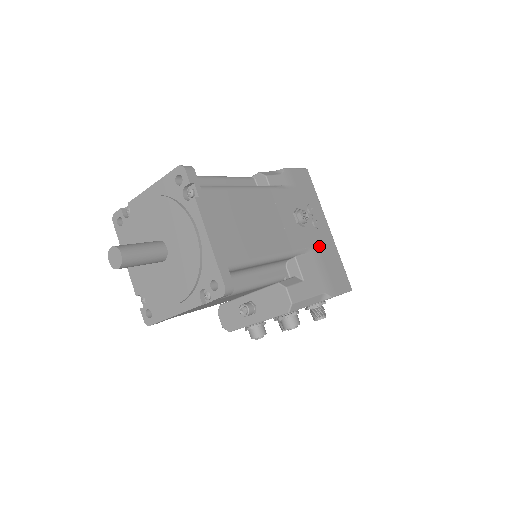
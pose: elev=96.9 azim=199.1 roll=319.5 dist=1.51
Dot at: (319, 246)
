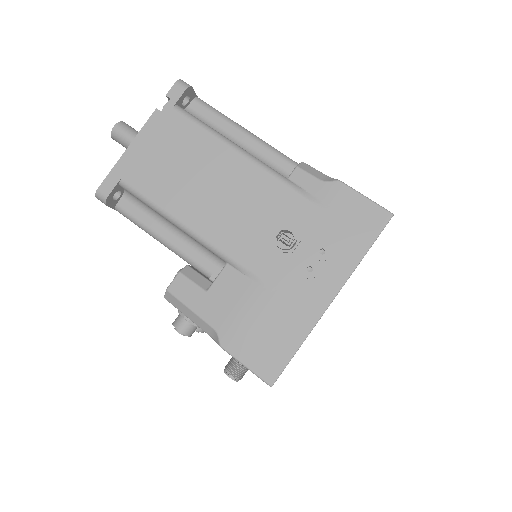
Dot at: (278, 292)
